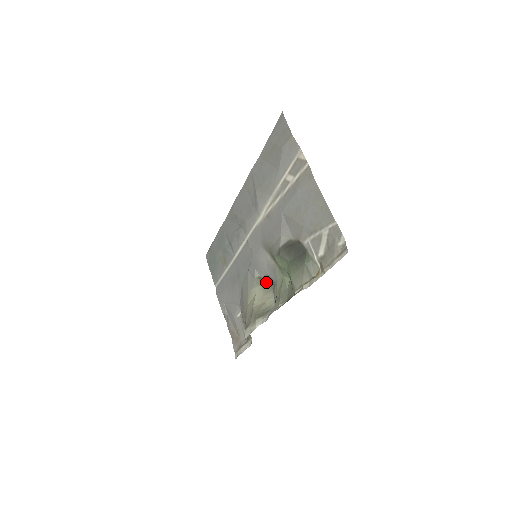
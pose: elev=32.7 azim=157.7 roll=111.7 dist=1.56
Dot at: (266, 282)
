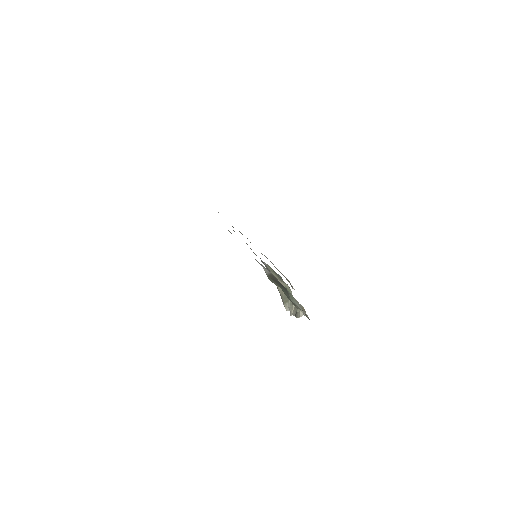
Dot at: (276, 274)
